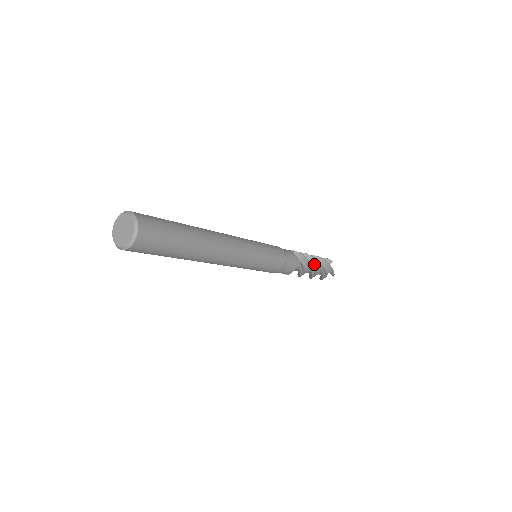
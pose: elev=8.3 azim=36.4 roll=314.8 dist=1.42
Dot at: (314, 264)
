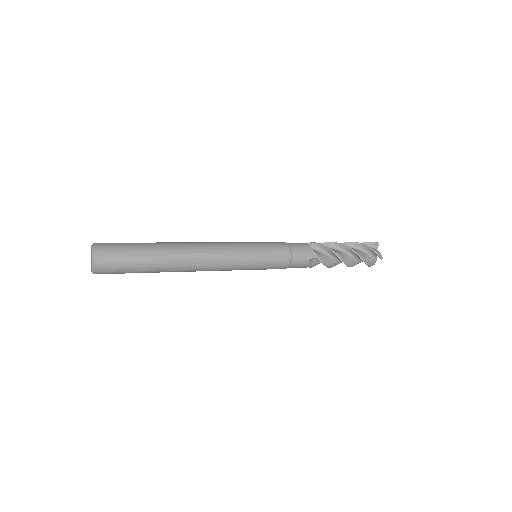
Dot at: (346, 251)
